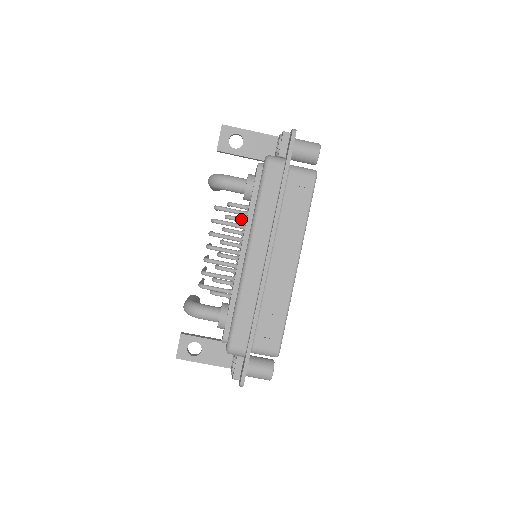
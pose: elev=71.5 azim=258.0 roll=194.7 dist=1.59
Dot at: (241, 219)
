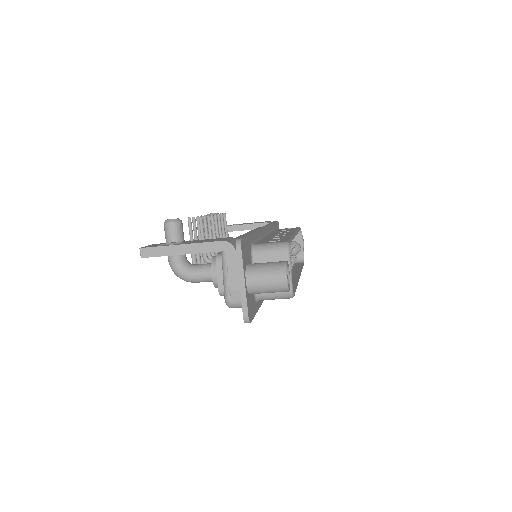
Dot at: occluded
